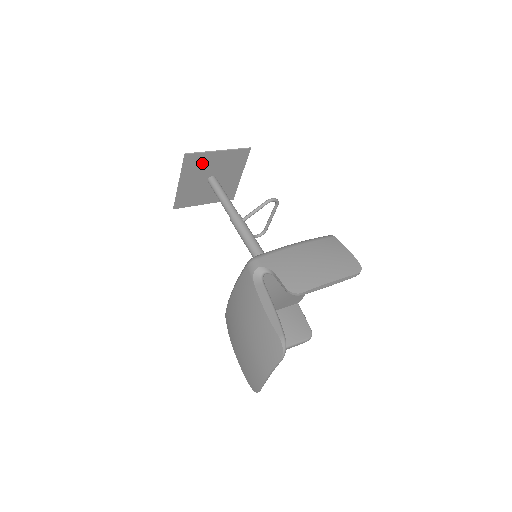
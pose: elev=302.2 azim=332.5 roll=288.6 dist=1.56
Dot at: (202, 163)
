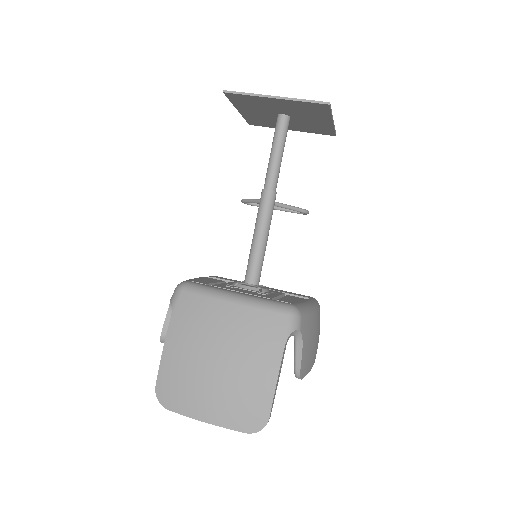
Dot at: (313, 112)
